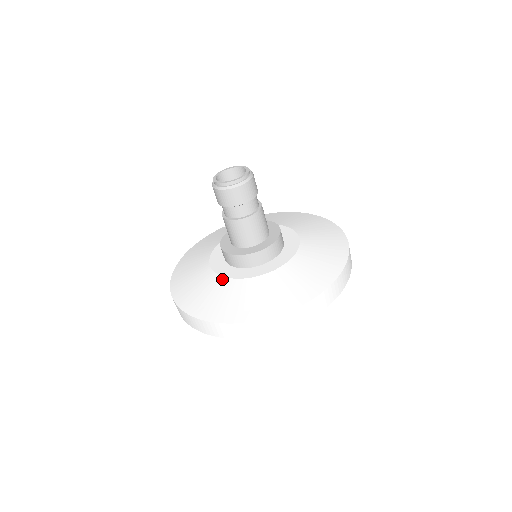
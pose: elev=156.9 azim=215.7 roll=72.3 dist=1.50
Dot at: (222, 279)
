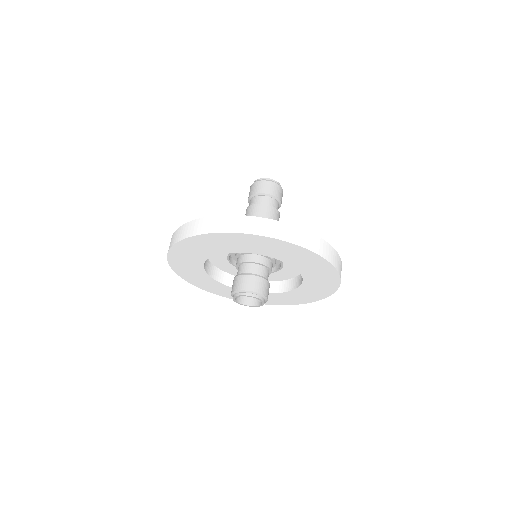
Dot at: occluded
